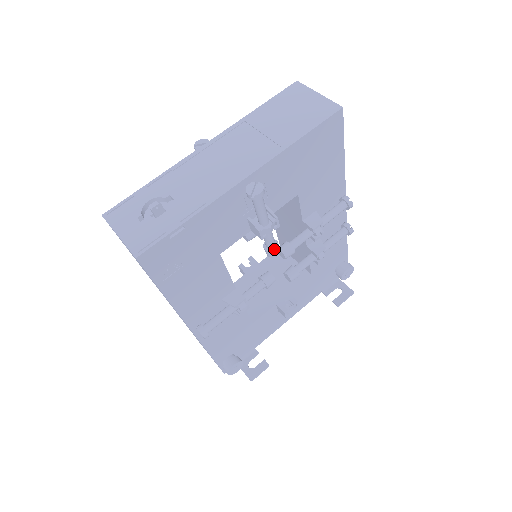
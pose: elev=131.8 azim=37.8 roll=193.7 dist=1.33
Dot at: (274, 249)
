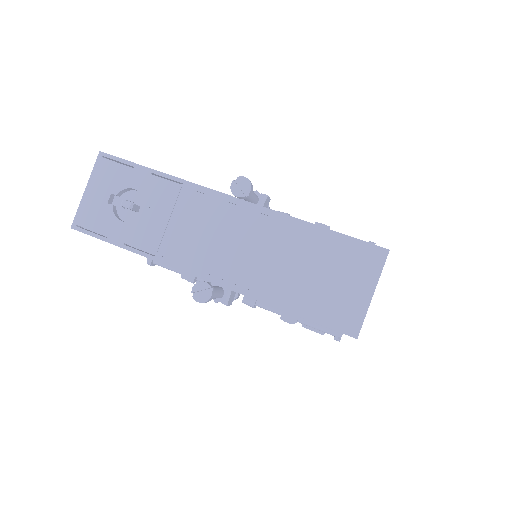
Dot at: occluded
